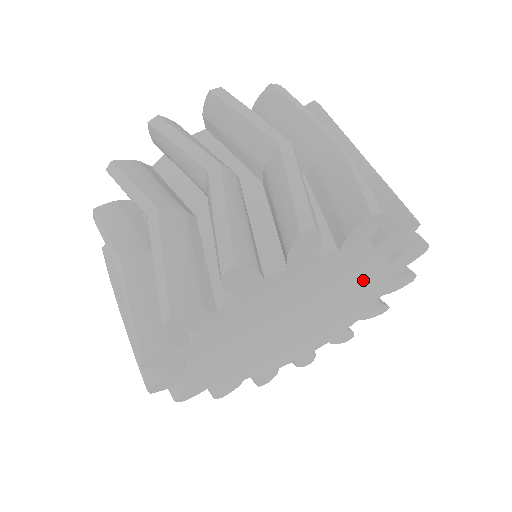
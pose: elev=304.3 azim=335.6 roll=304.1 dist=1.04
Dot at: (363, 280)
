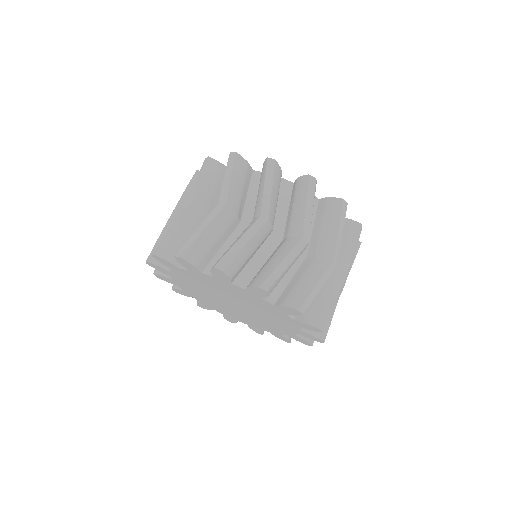
Dot at: (276, 315)
